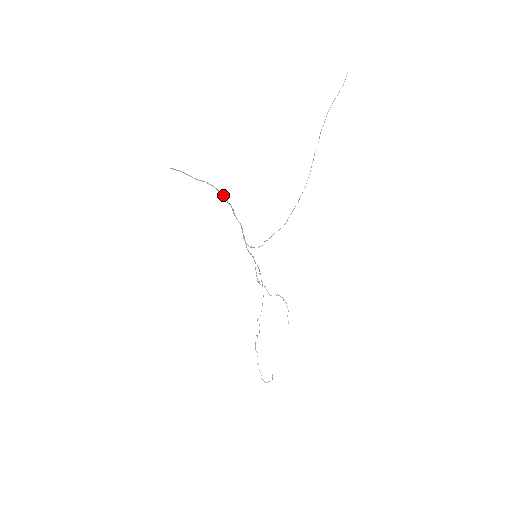
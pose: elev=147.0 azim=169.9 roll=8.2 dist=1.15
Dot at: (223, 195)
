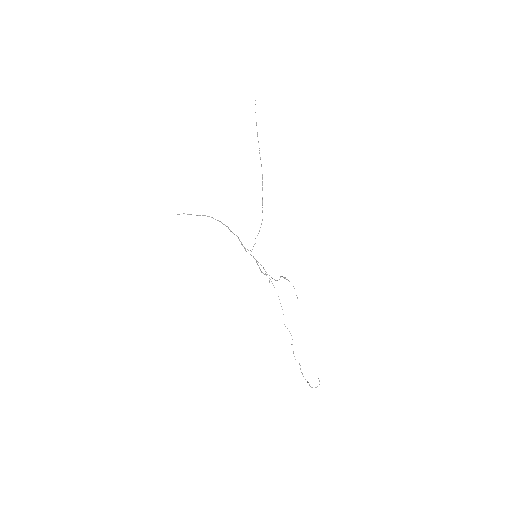
Dot at: (219, 221)
